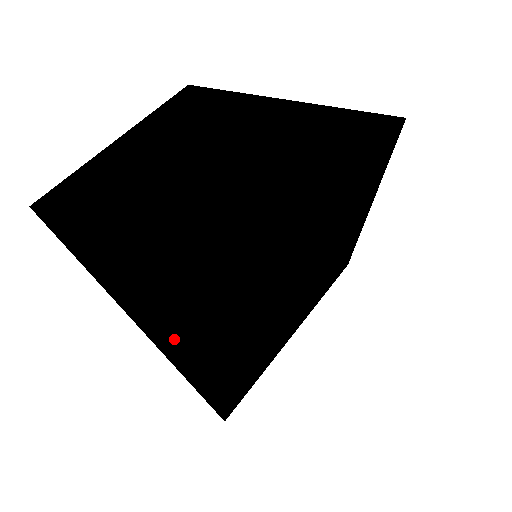
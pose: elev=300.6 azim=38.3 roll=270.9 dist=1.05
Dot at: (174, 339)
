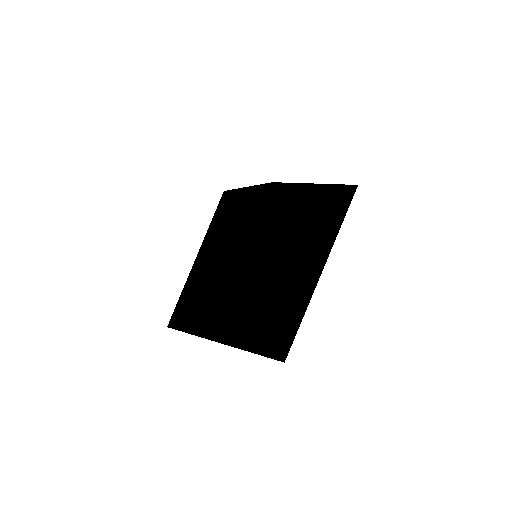
Dot at: occluded
